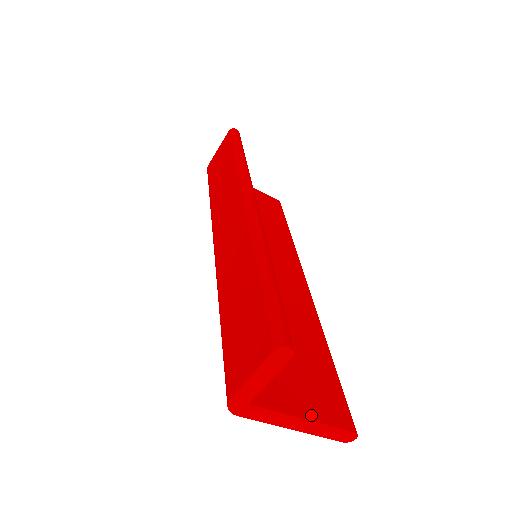
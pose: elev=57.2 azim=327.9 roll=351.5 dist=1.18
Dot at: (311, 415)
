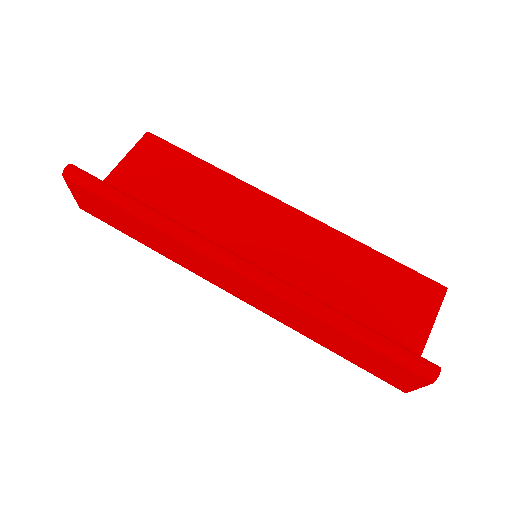
Dot at: (428, 324)
